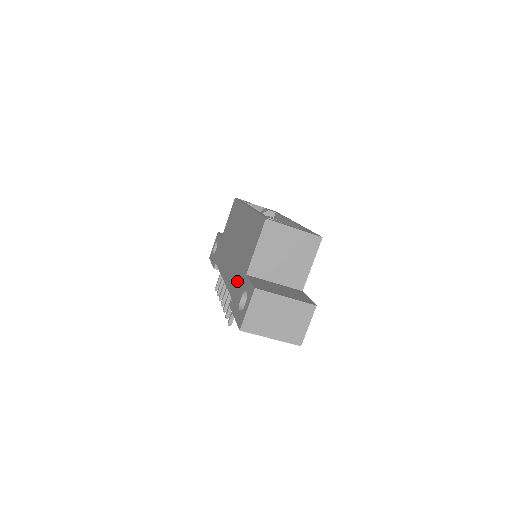
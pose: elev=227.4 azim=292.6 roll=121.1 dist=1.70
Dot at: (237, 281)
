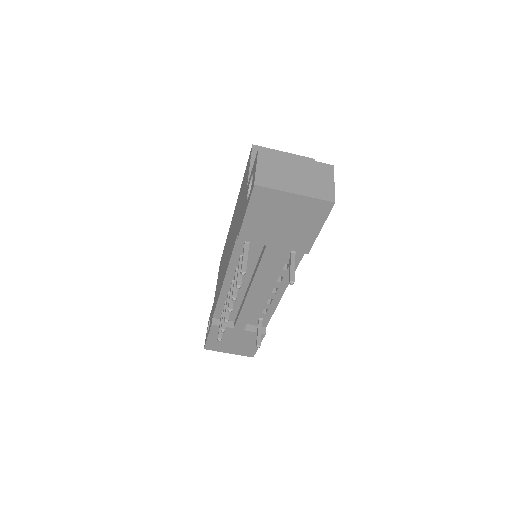
Dot at: (239, 218)
